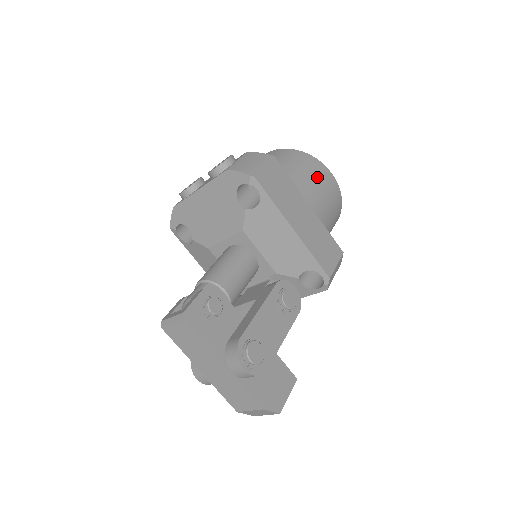
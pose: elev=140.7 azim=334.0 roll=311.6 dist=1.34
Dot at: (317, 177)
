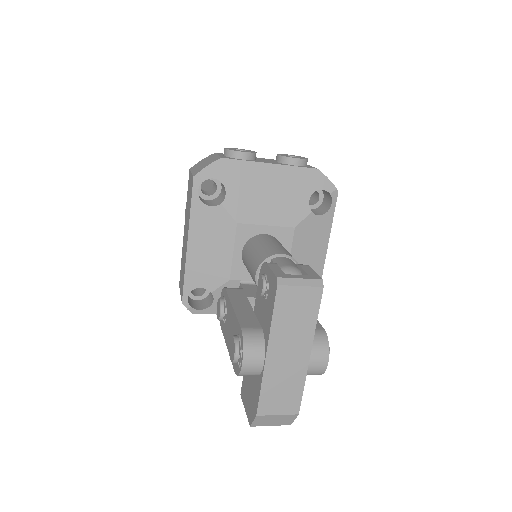
Dot at: occluded
